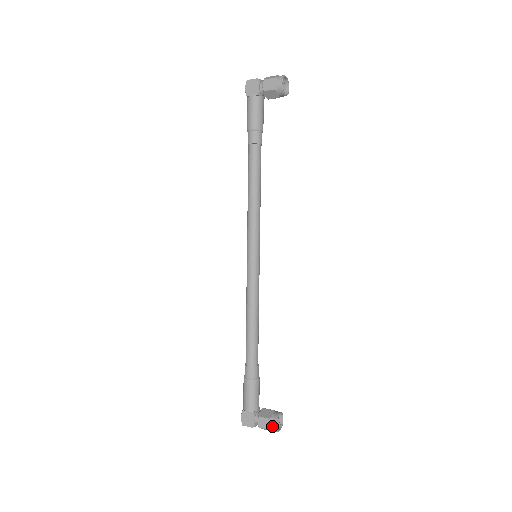
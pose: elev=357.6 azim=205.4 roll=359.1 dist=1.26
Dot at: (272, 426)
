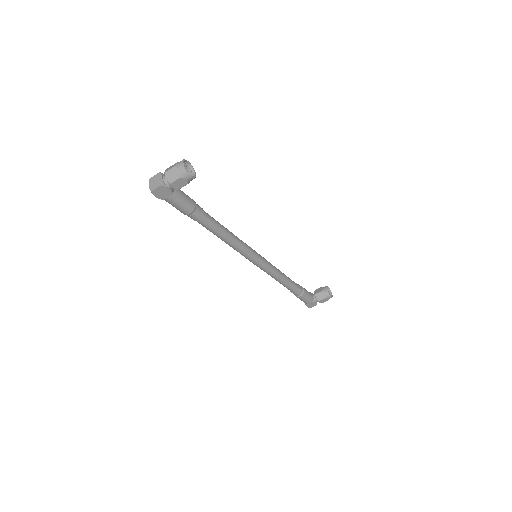
Dot at: occluded
